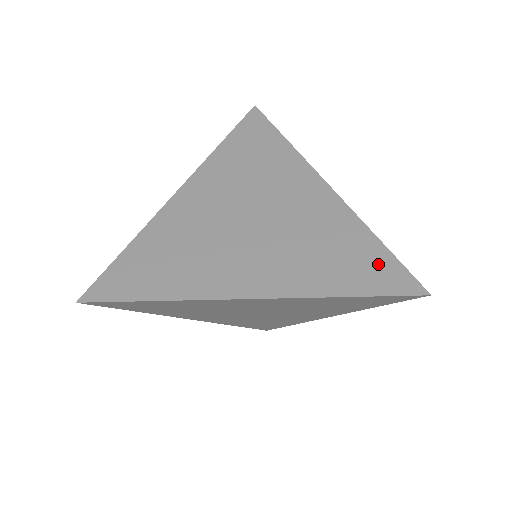
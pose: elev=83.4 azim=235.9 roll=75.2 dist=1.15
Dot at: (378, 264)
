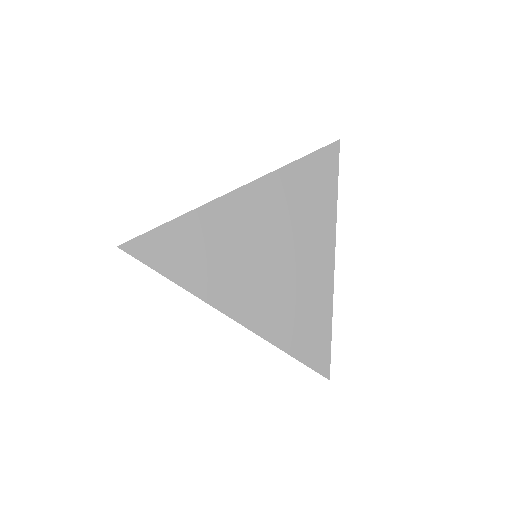
Dot at: (318, 342)
